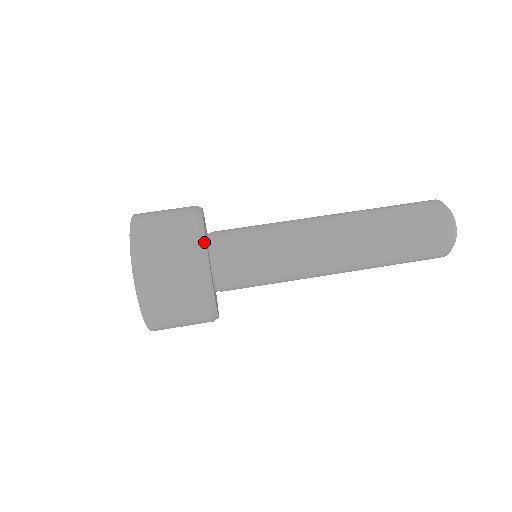
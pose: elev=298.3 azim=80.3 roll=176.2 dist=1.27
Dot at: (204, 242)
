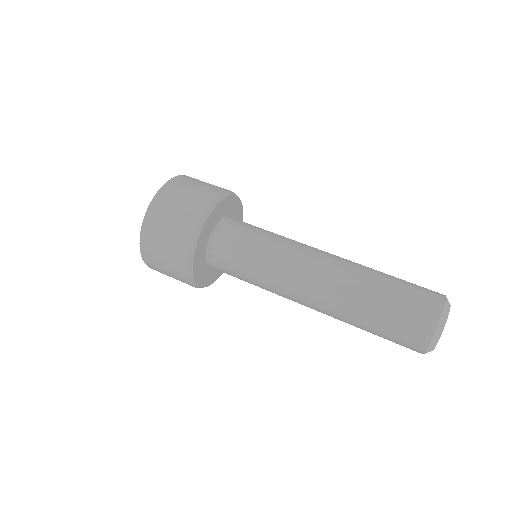
Dot at: (208, 213)
